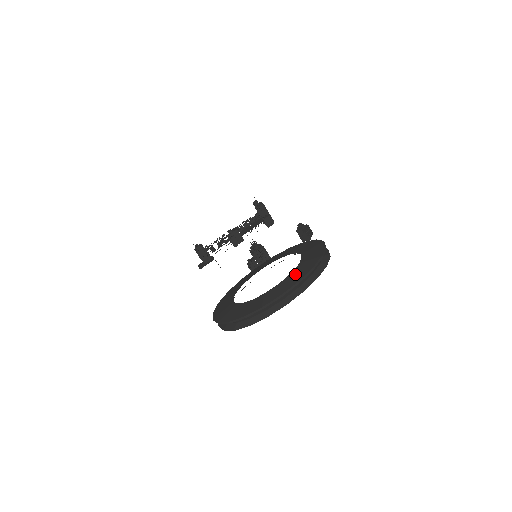
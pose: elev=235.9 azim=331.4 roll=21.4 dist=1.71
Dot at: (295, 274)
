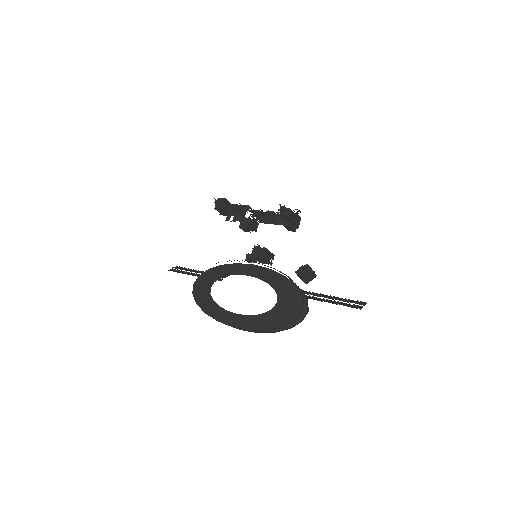
Dot at: (255, 320)
